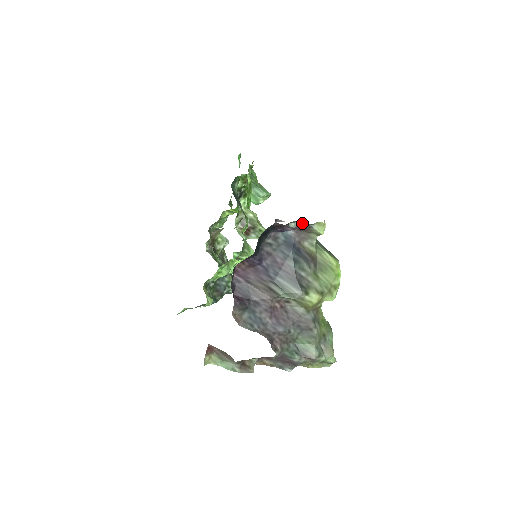
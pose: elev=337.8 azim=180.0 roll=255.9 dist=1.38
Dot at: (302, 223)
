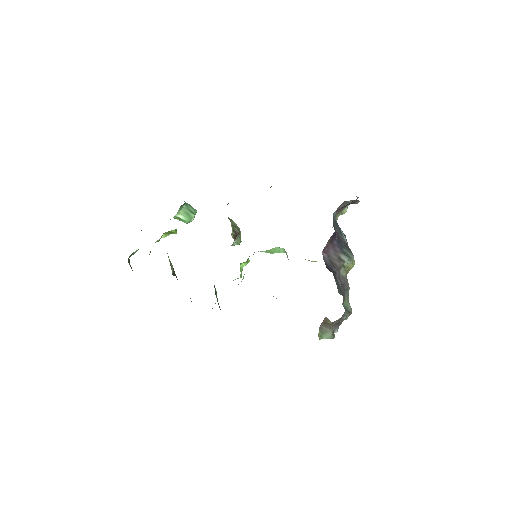
Dot at: (345, 203)
